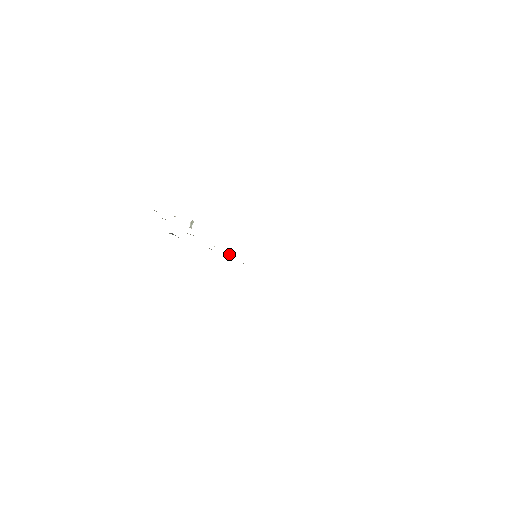
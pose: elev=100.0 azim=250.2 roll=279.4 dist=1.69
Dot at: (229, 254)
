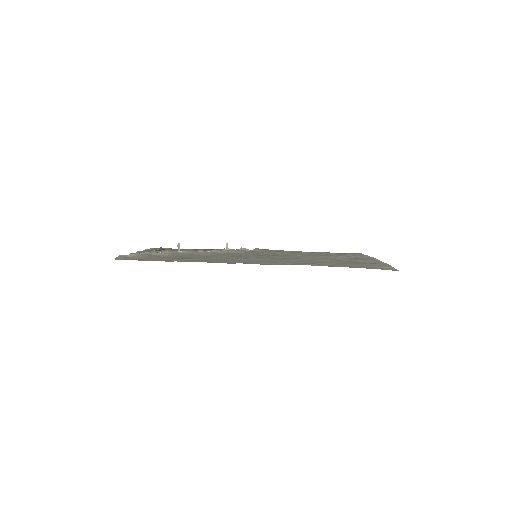
Dot at: (226, 248)
